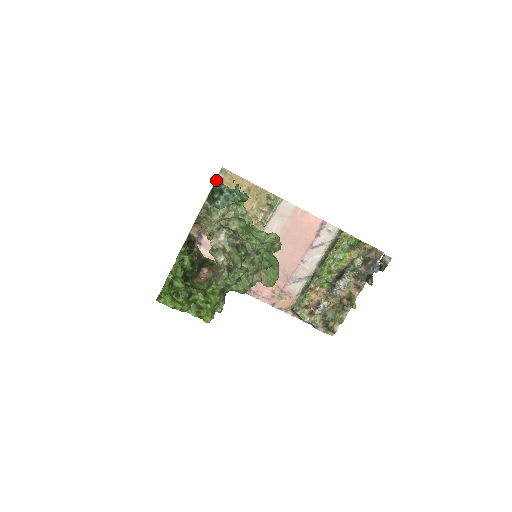
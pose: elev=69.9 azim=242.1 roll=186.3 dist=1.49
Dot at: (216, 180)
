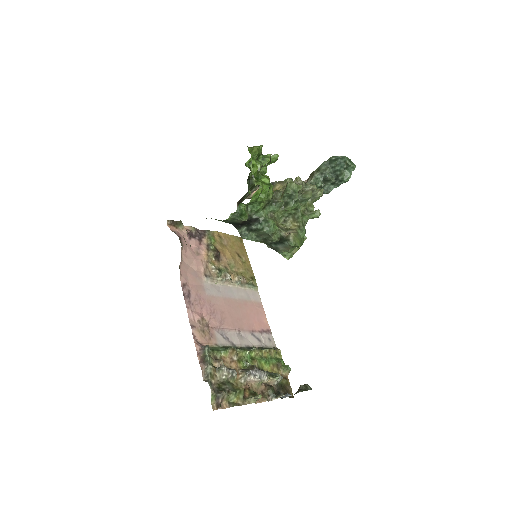
Dot at: occluded
